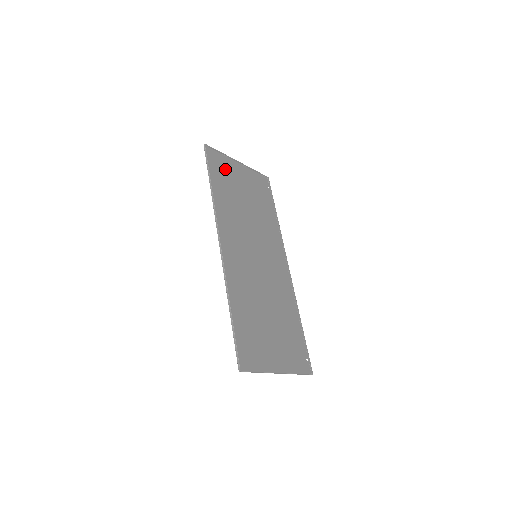
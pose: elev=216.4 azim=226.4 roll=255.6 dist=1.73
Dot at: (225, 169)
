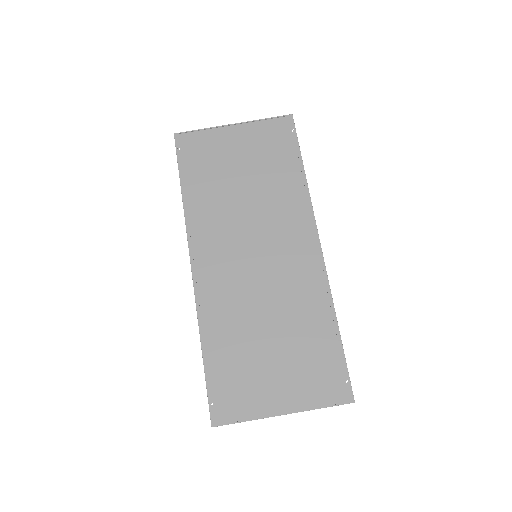
Dot at: (209, 150)
